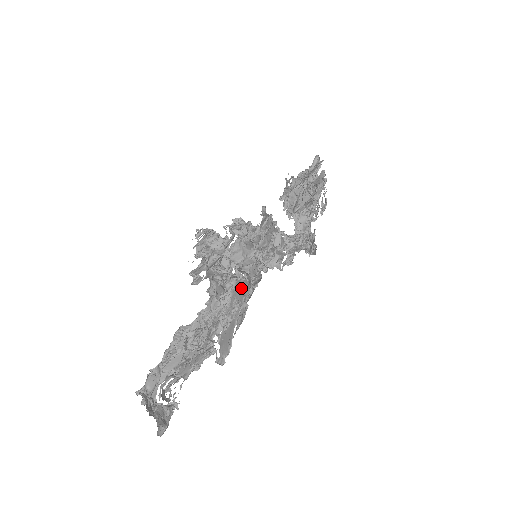
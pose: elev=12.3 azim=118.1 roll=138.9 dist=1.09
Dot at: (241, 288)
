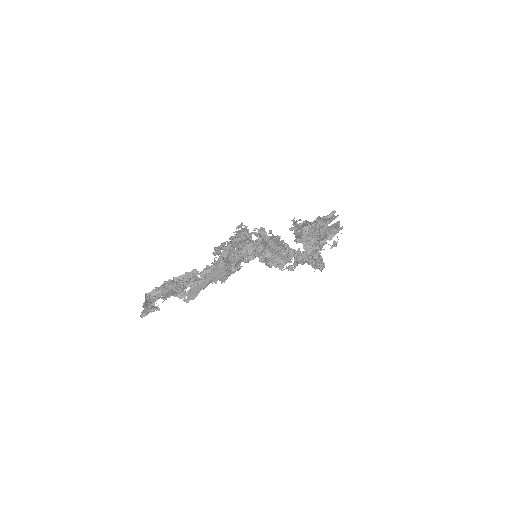
Dot at: (219, 271)
